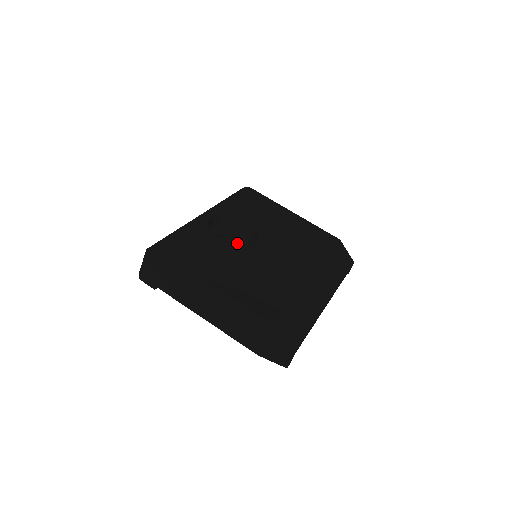
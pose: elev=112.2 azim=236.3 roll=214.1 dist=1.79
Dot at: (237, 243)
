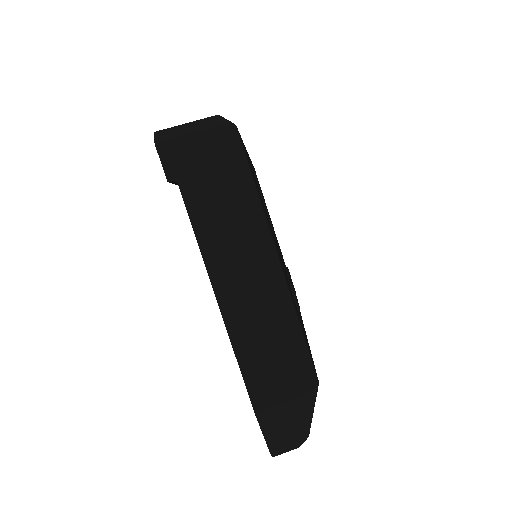
Dot at: occluded
